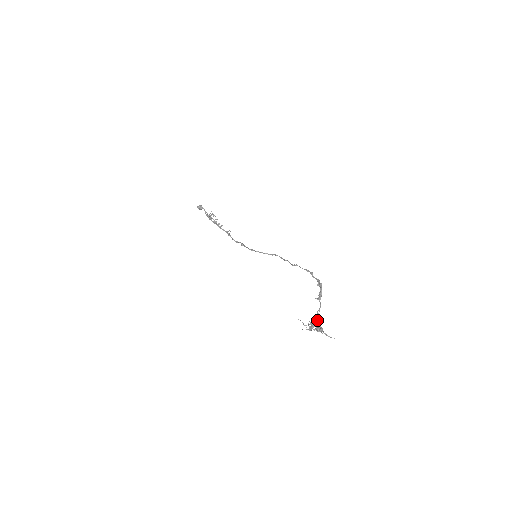
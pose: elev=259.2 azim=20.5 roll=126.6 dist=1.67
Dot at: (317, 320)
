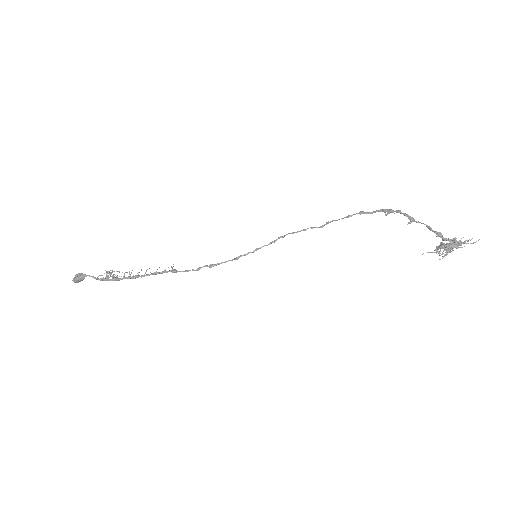
Dot at: (443, 237)
